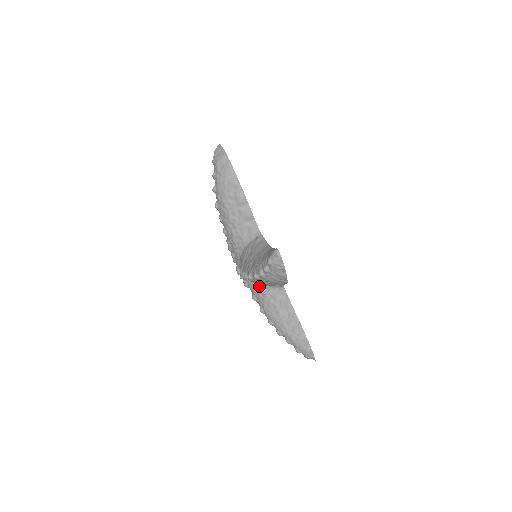
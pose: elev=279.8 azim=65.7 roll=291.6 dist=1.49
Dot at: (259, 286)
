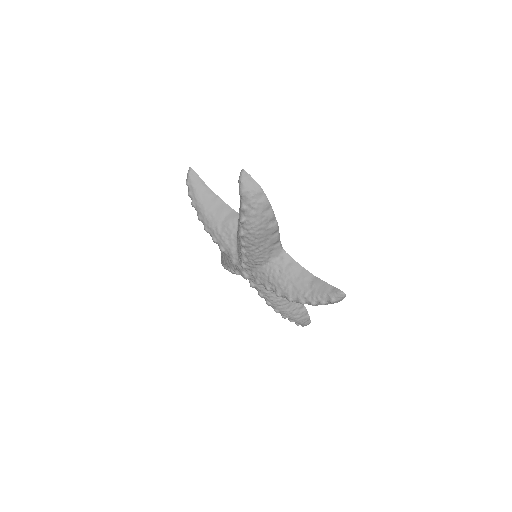
Dot at: occluded
